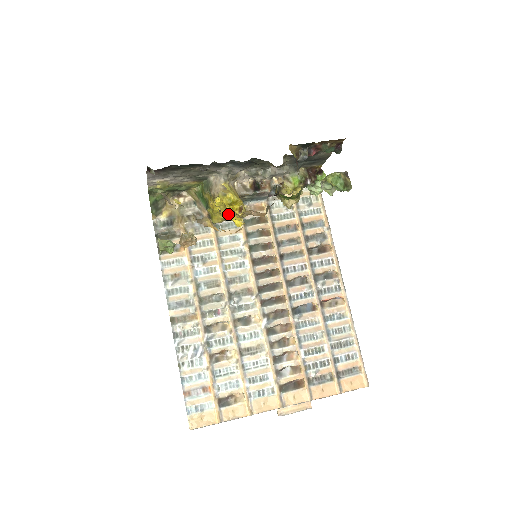
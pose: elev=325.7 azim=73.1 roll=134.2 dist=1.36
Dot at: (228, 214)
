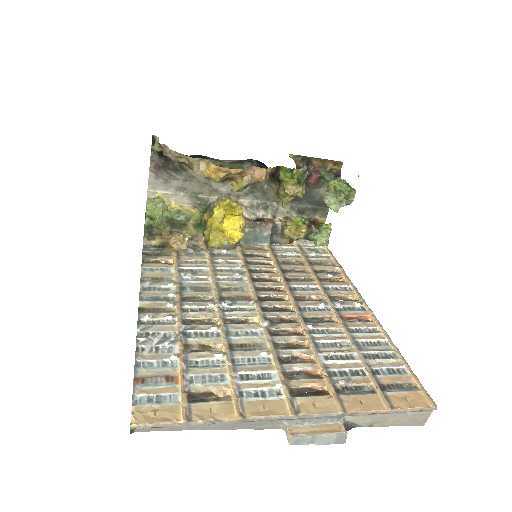
Dot at: (227, 223)
